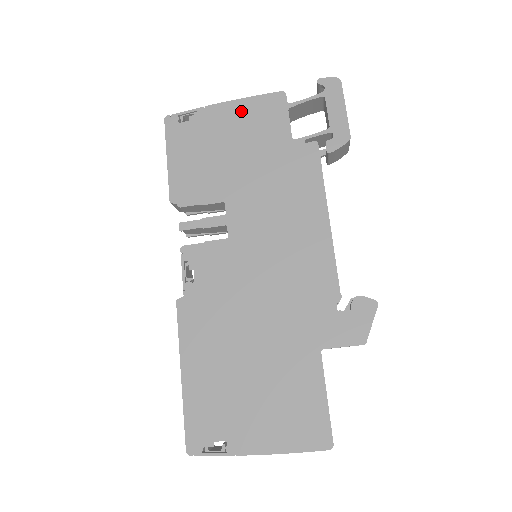
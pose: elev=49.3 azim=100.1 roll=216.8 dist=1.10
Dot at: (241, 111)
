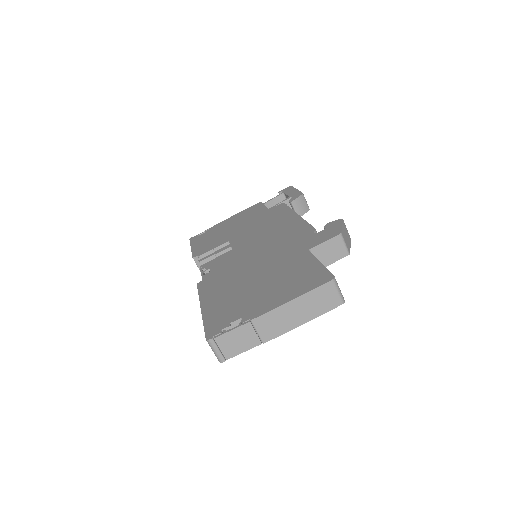
Dot at: (236, 217)
